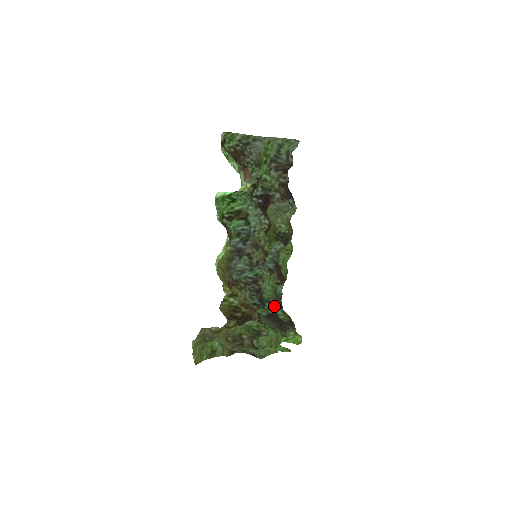
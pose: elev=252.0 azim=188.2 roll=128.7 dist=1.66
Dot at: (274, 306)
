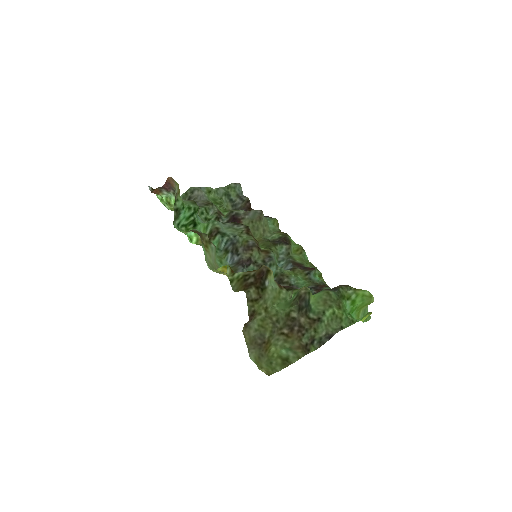
Dot at: (317, 288)
